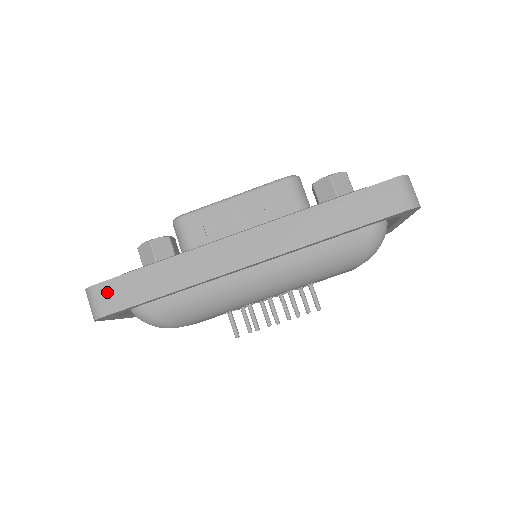
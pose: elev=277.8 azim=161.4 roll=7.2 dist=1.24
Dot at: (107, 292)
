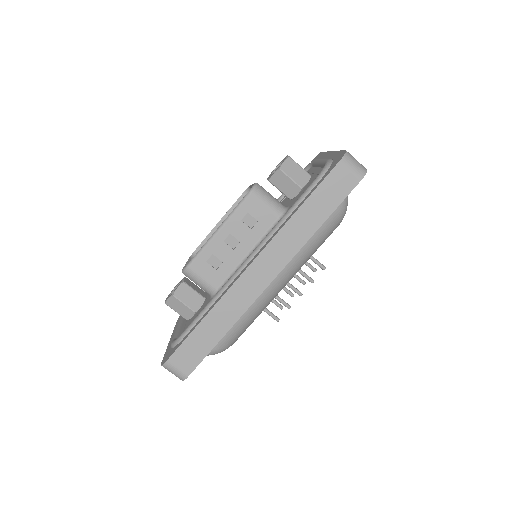
Dot at: (180, 359)
